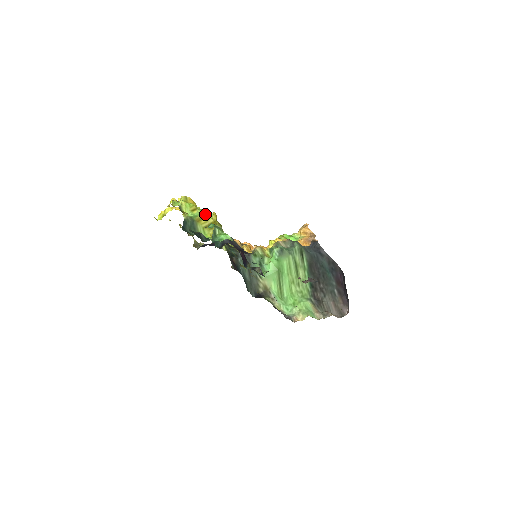
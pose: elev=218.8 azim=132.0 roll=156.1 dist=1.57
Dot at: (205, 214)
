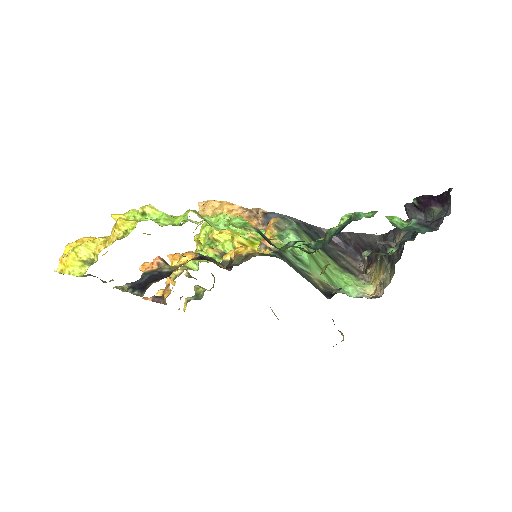
Dot at: occluded
